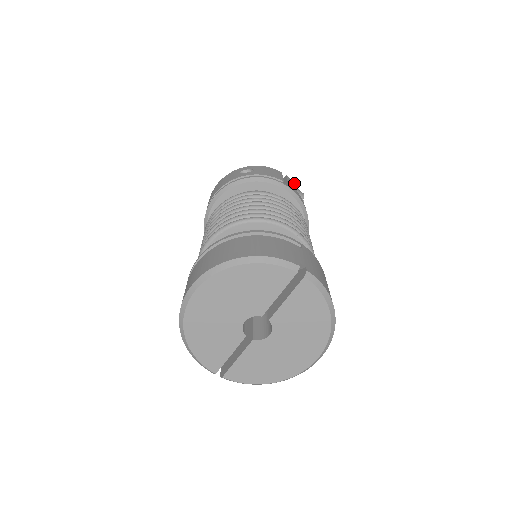
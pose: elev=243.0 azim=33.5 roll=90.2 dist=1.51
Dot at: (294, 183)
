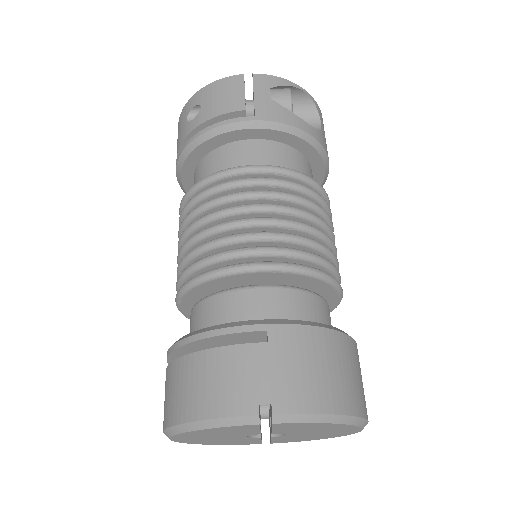
Dot at: (270, 77)
